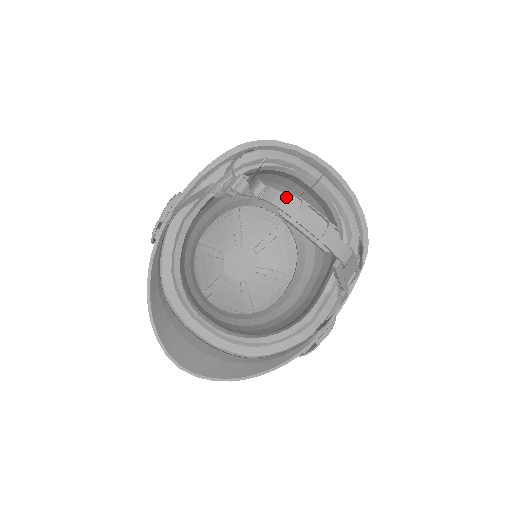
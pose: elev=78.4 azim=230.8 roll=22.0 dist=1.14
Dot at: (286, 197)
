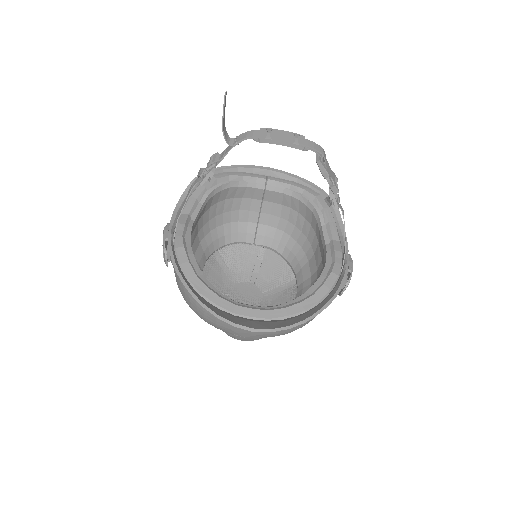
Dot at: (254, 131)
